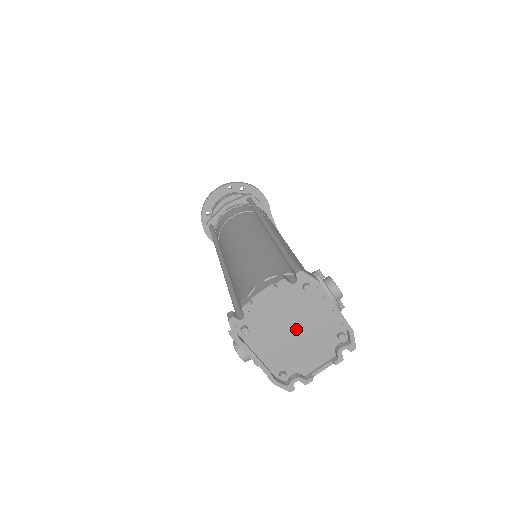
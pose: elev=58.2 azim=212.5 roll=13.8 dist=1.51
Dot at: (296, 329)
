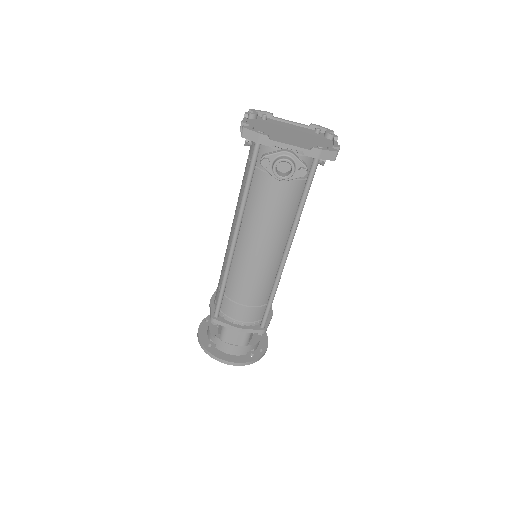
Dot at: (289, 133)
